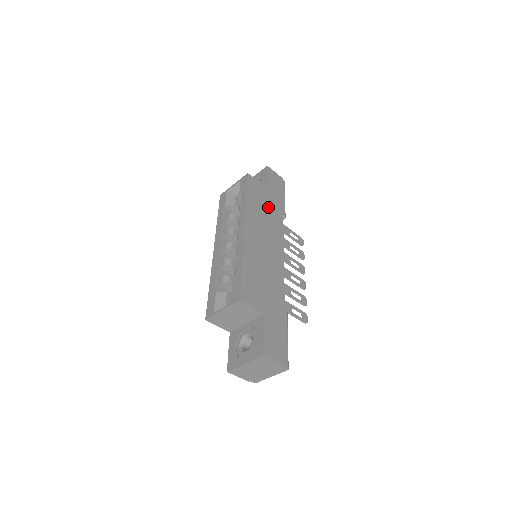
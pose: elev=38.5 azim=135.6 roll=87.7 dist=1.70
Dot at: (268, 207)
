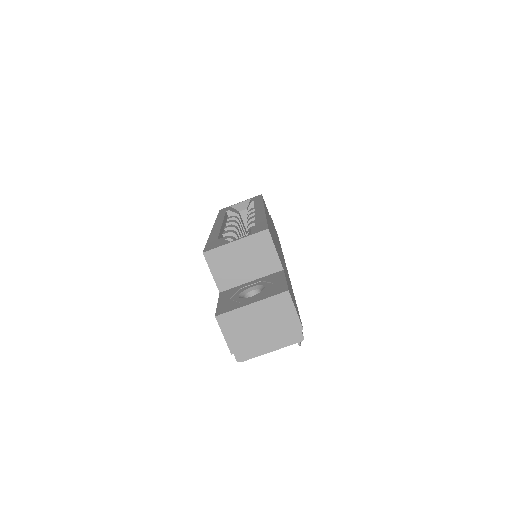
Dot at: occluded
